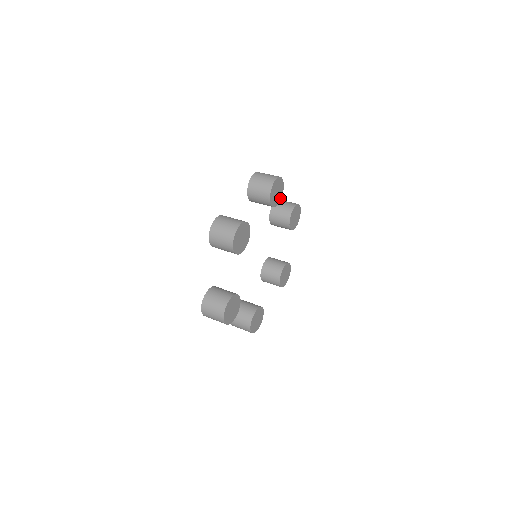
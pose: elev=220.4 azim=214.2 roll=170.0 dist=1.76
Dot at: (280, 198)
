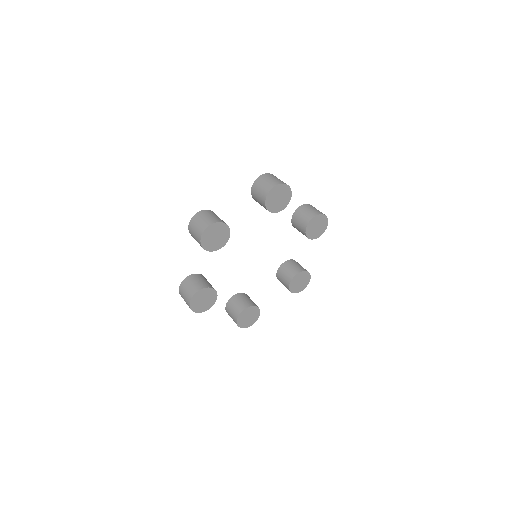
Dot at: (313, 238)
